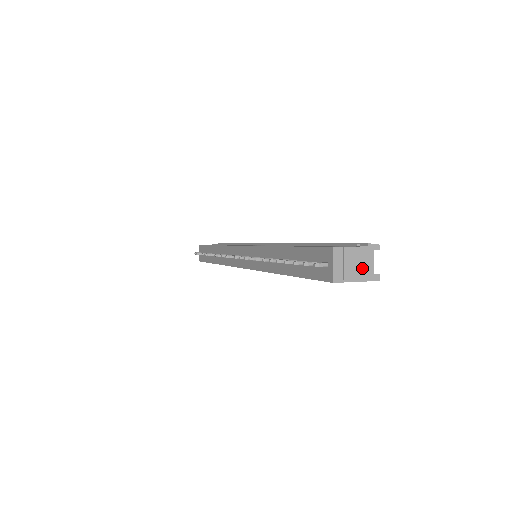
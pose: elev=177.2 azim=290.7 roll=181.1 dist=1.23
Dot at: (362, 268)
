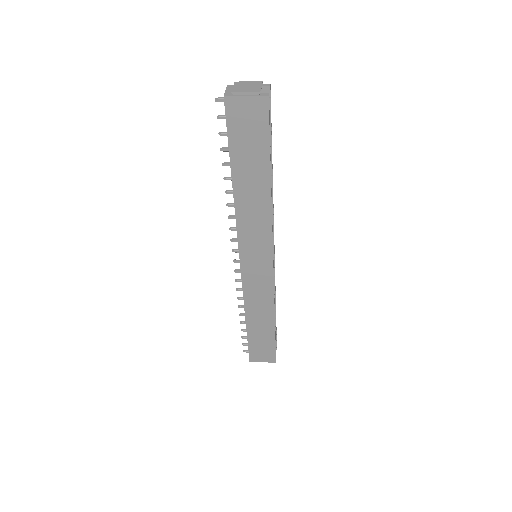
Dot at: (250, 88)
